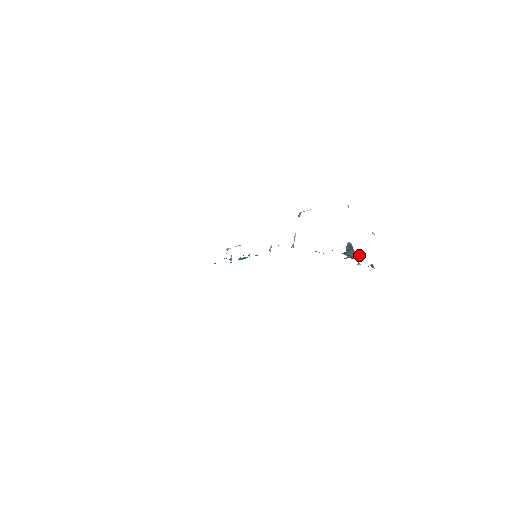
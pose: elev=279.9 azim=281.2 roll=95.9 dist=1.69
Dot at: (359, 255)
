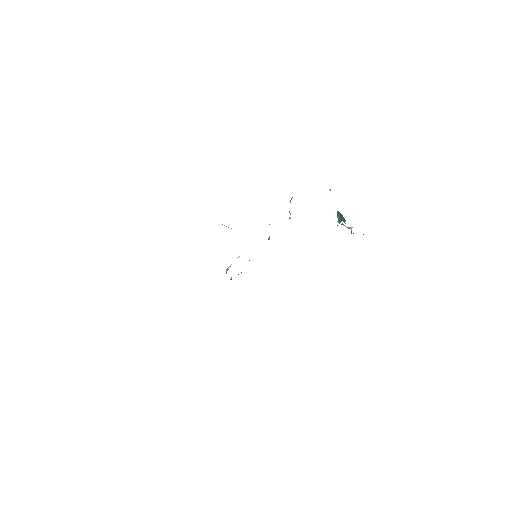
Dot at: (350, 227)
